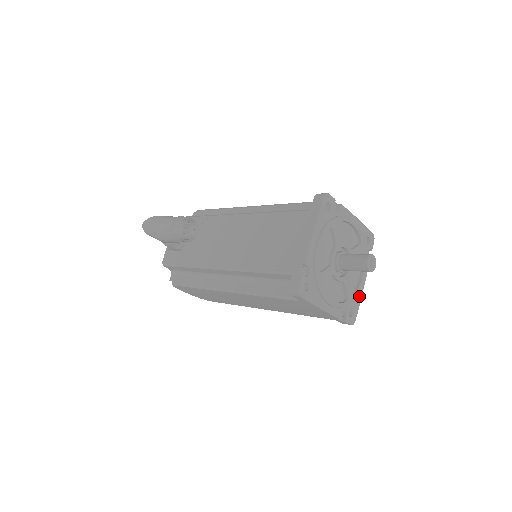
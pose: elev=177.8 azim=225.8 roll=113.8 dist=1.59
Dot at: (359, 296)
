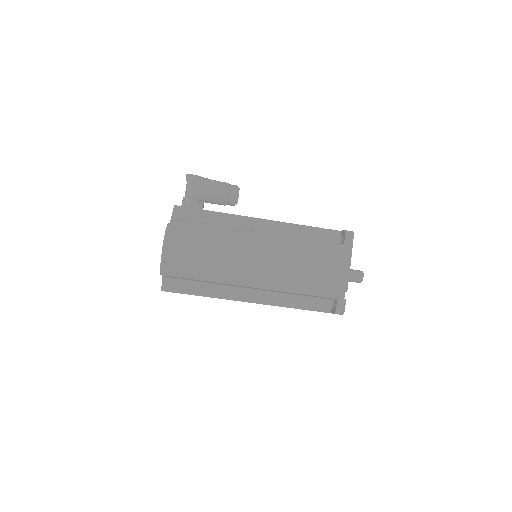
Dot at: occluded
